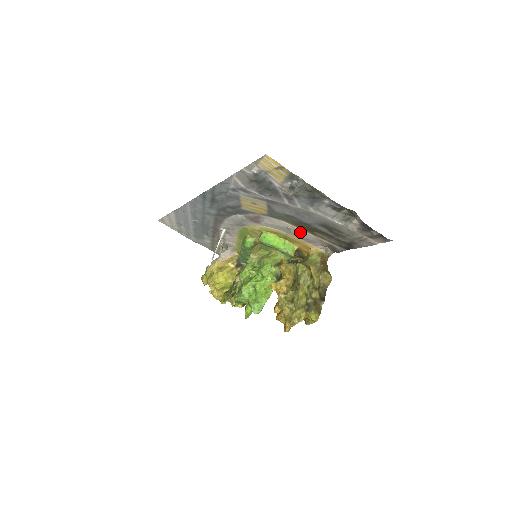
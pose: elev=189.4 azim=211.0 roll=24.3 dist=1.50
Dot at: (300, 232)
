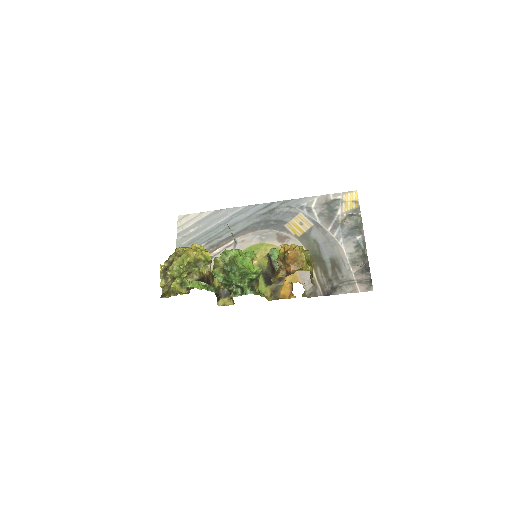
Dot at: occluded
